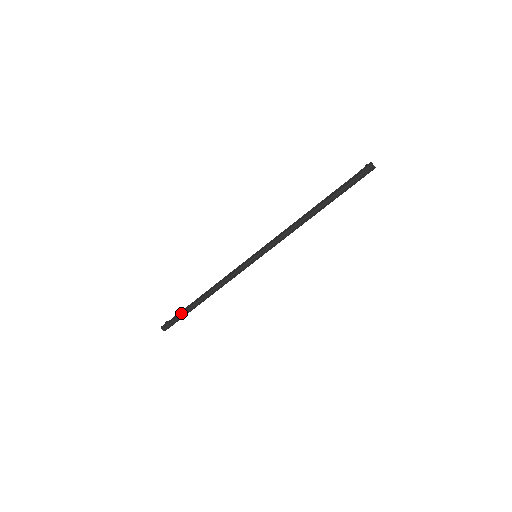
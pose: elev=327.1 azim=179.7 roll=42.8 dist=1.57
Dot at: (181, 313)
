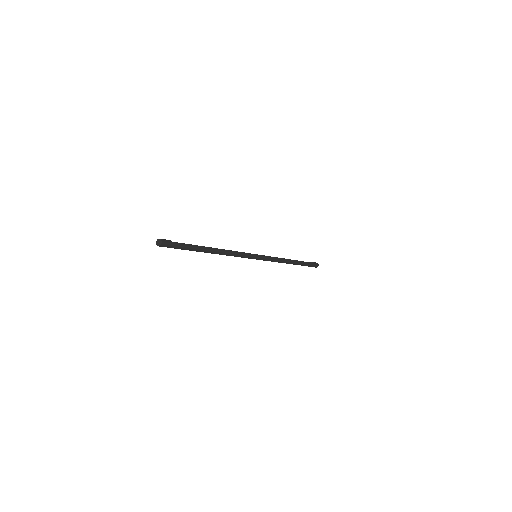
Dot at: occluded
